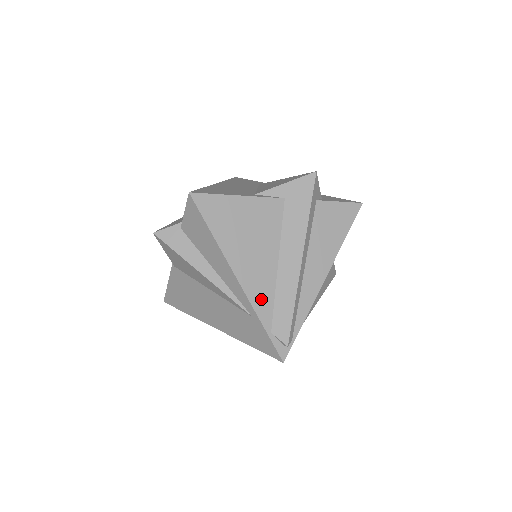
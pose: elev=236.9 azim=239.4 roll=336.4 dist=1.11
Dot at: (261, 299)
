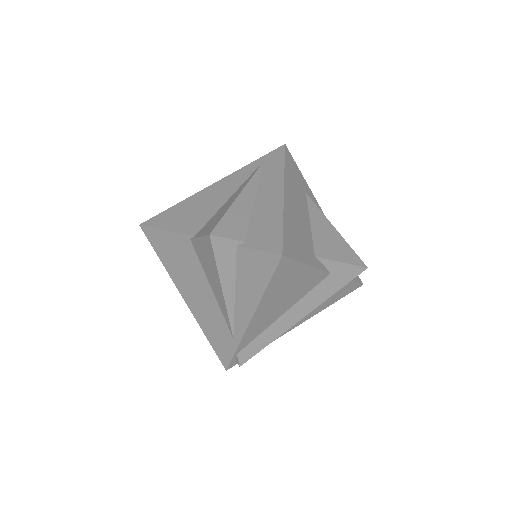
Dot at: (252, 334)
